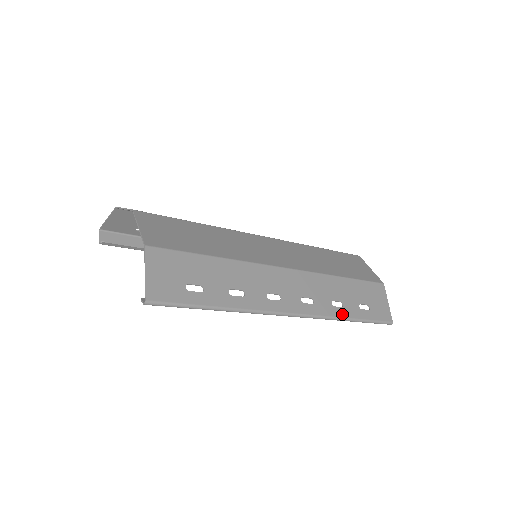
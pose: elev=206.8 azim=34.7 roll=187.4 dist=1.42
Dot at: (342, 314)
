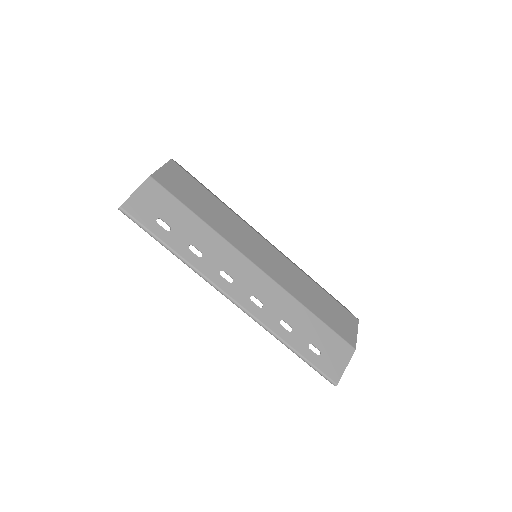
Dot at: (284, 336)
